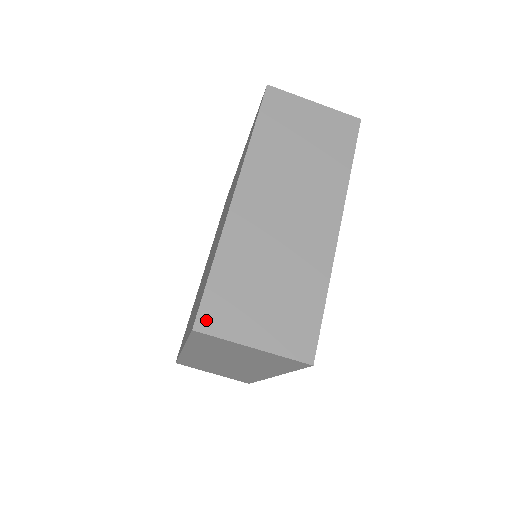
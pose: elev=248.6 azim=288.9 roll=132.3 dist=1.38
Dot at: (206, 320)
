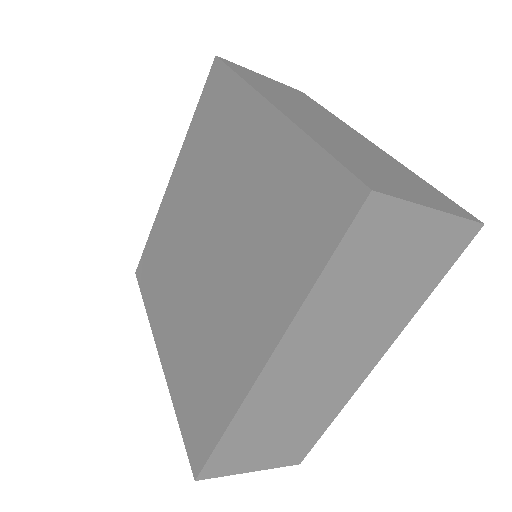
Dot at: (210, 471)
